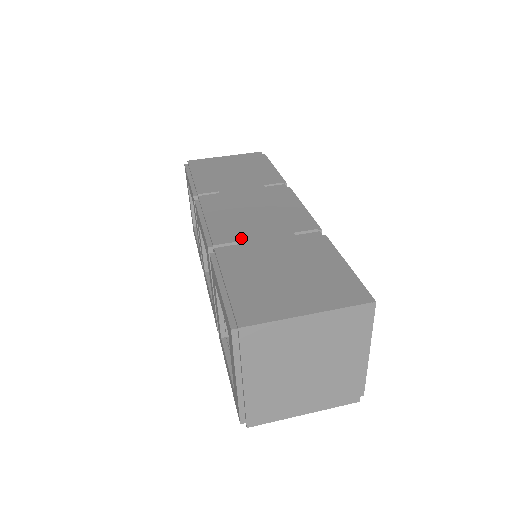
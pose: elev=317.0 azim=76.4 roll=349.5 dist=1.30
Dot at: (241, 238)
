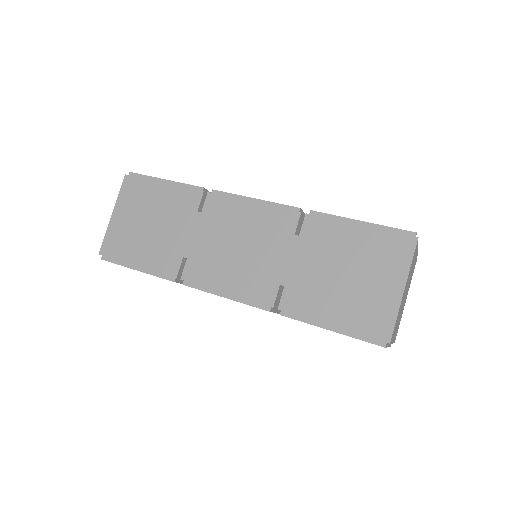
Dot at: (276, 281)
